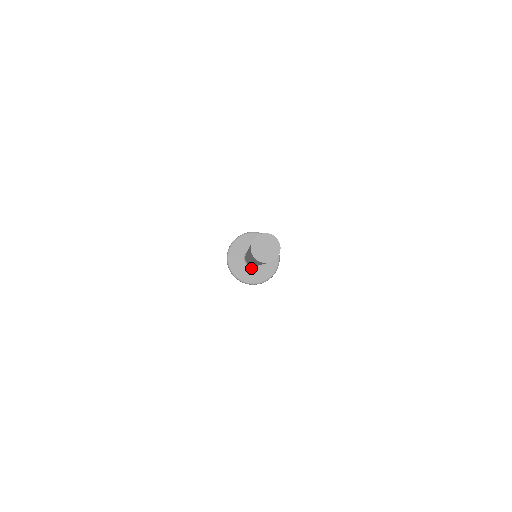
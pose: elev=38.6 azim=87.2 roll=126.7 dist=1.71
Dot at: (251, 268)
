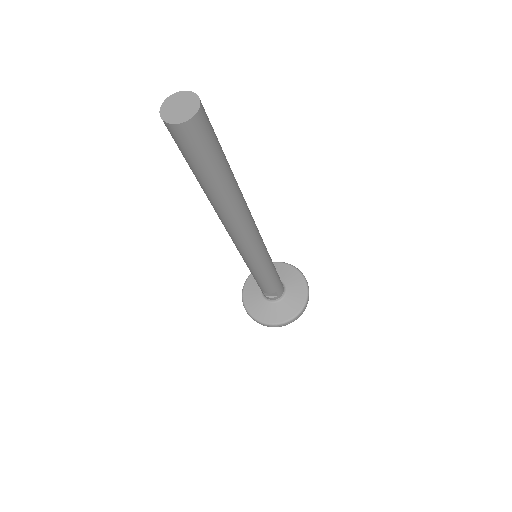
Dot at: (270, 303)
